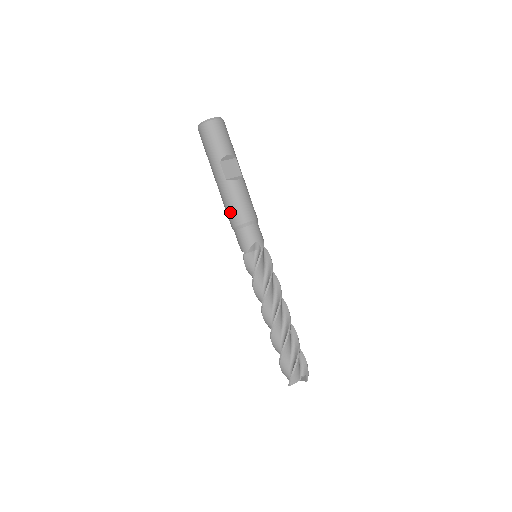
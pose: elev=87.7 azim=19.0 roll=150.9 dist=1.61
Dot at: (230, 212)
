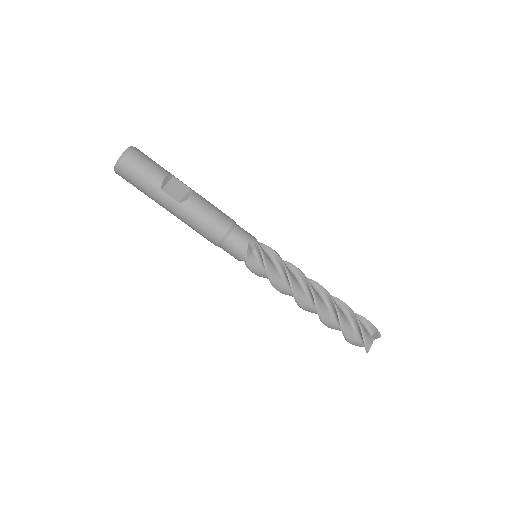
Dot at: (204, 231)
